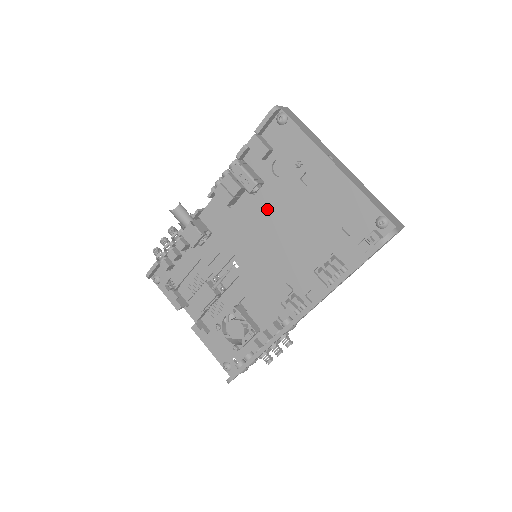
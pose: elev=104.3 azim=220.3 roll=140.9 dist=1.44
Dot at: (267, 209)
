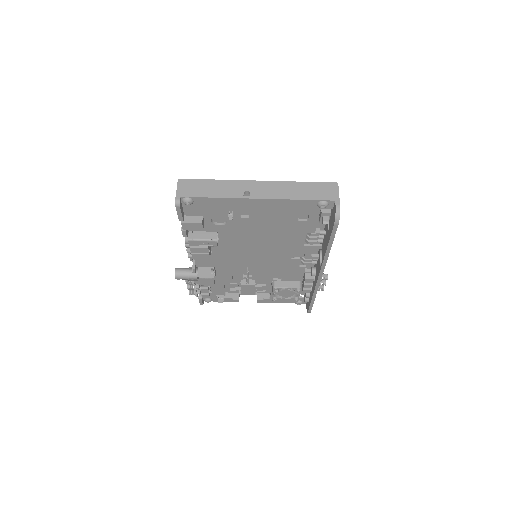
Dot at: (237, 240)
